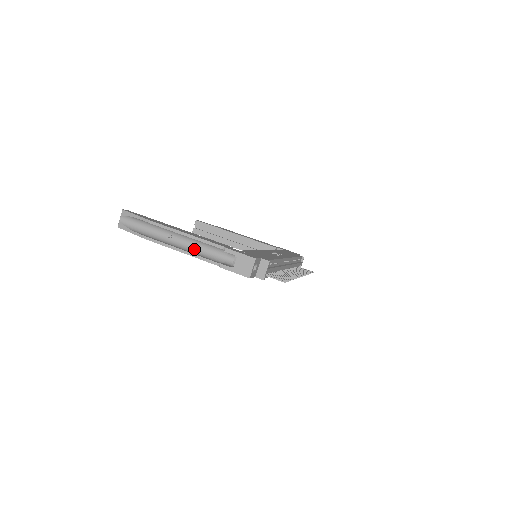
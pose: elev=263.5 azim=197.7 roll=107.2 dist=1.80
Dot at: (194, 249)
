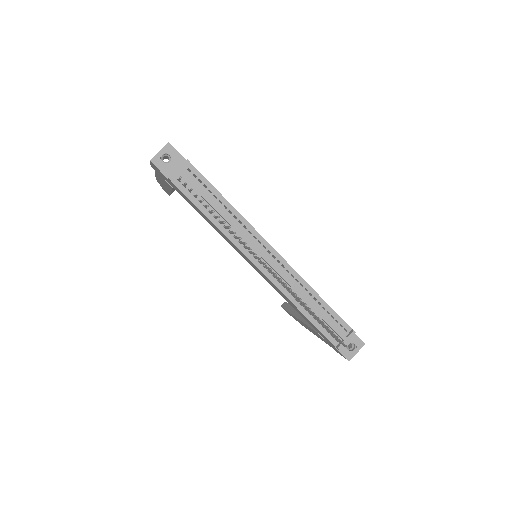
Dot at: occluded
